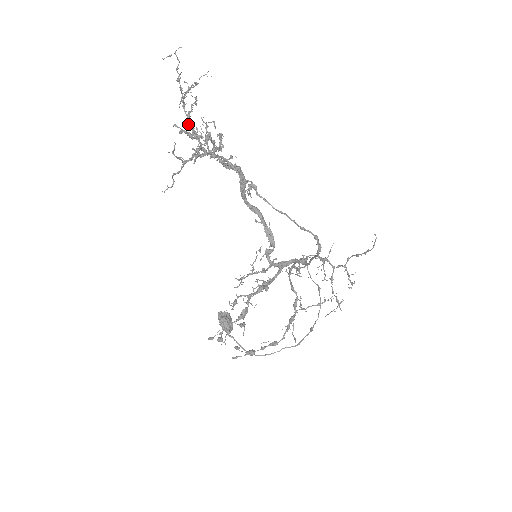
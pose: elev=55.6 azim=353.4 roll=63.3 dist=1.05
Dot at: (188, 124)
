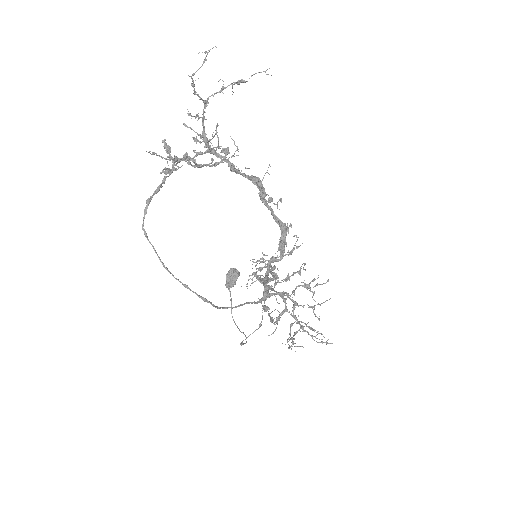
Dot at: (203, 125)
